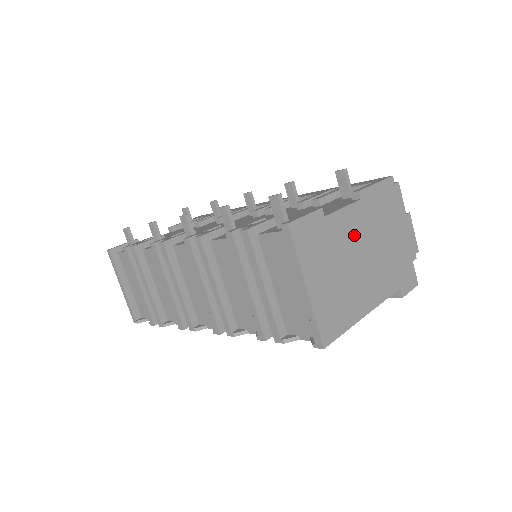
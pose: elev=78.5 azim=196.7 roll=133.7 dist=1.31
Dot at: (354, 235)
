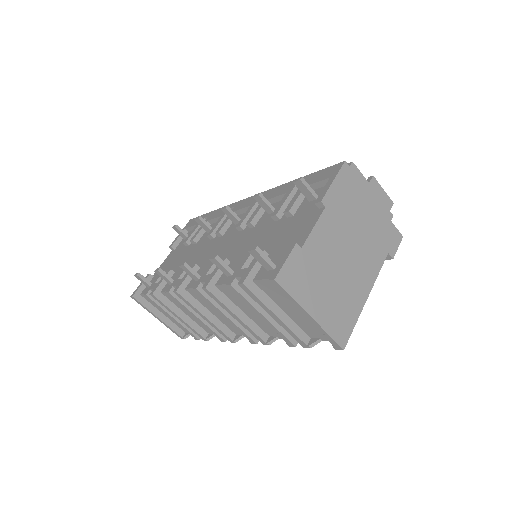
Dot at: (332, 242)
